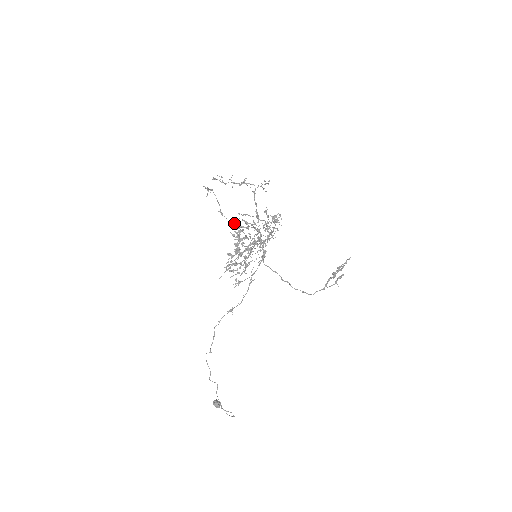
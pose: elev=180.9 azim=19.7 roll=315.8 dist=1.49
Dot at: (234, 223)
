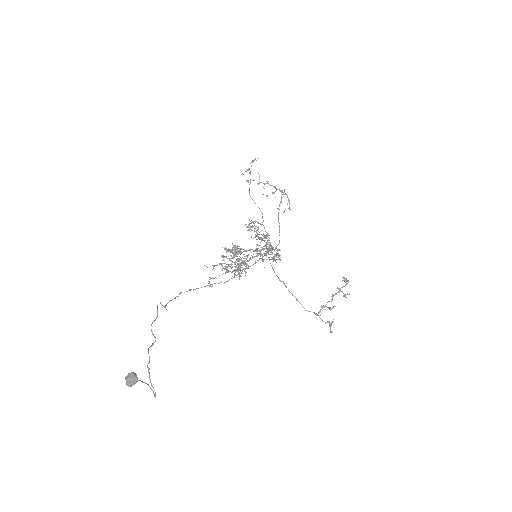
Dot at: (246, 224)
